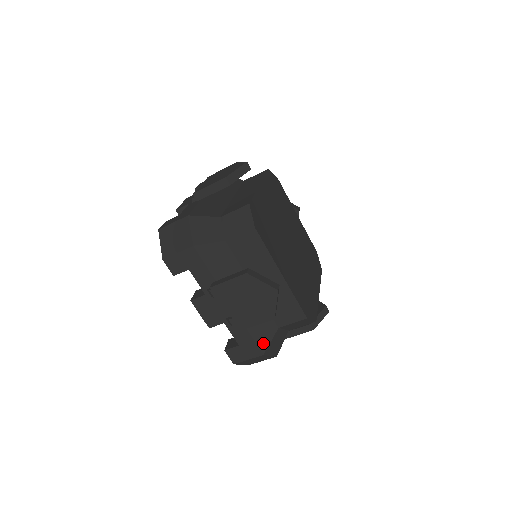
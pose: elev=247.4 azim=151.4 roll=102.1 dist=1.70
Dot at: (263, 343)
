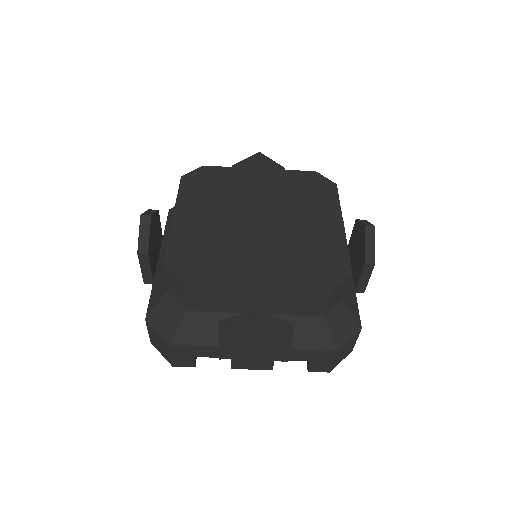
Dot at: (325, 343)
